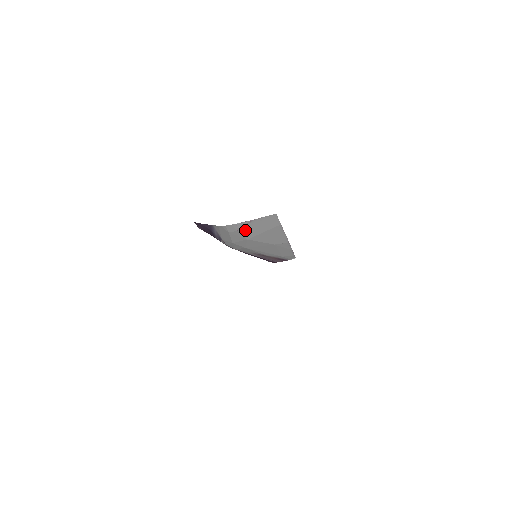
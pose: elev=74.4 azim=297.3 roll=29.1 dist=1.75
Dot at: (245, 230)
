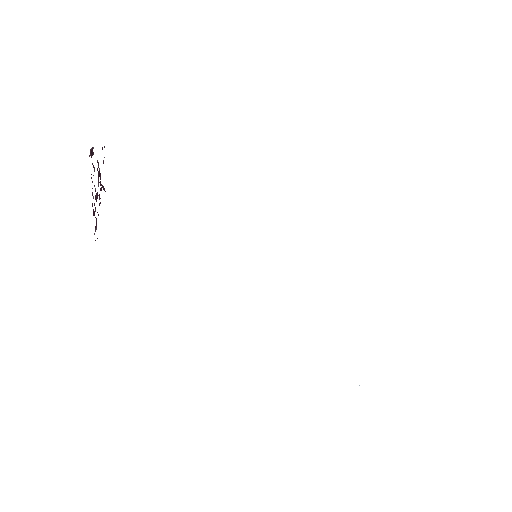
Dot at: occluded
